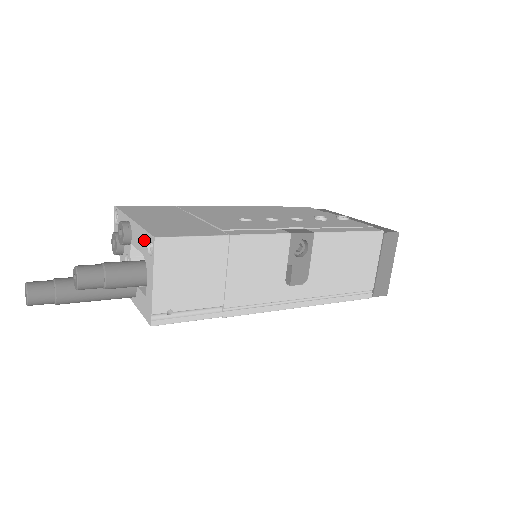
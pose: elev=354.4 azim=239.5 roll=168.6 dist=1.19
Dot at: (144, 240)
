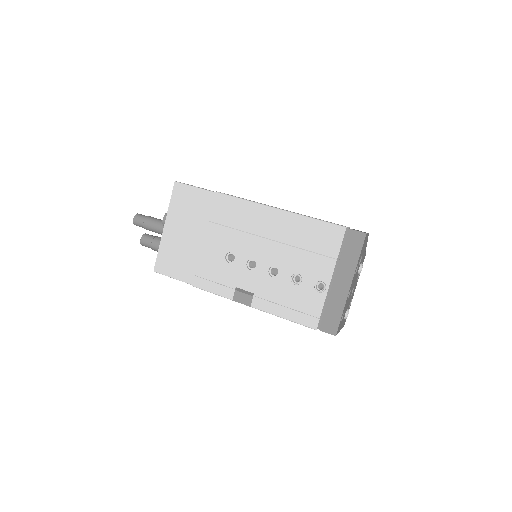
Dot at: occluded
